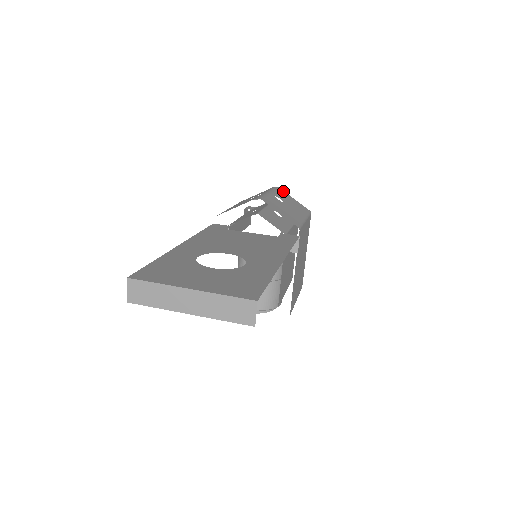
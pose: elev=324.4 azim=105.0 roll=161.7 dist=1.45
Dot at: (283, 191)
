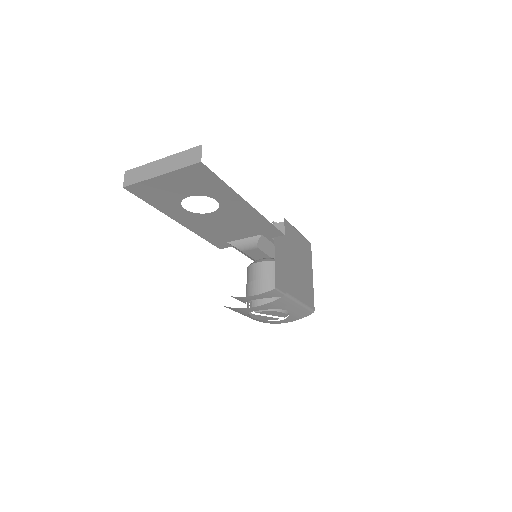
Dot at: occluded
